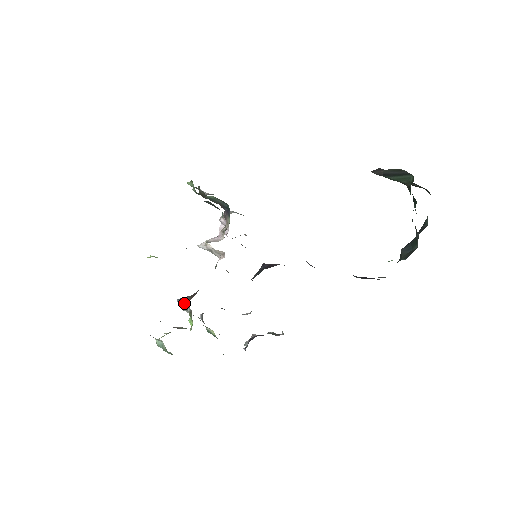
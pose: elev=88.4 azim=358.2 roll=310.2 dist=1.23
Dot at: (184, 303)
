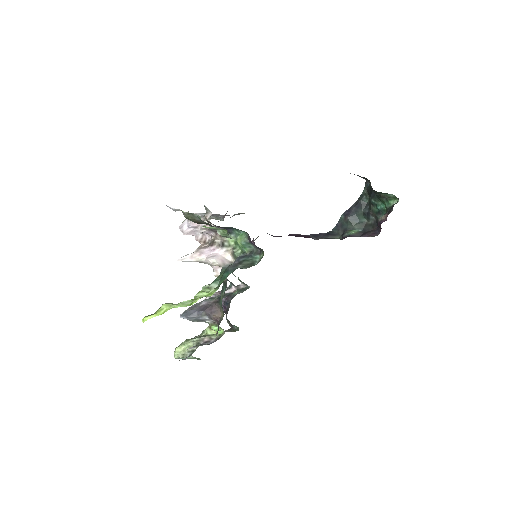
Dot at: (198, 318)
